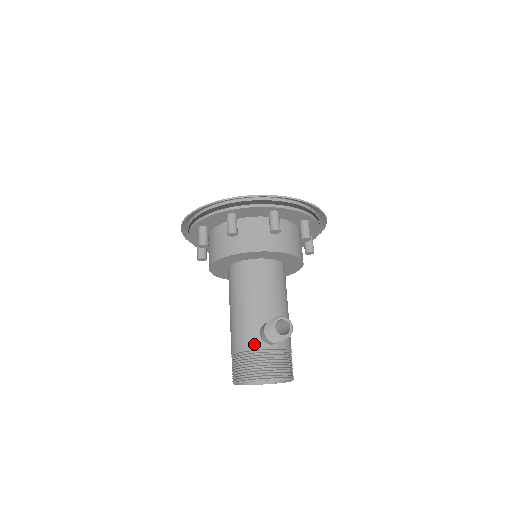
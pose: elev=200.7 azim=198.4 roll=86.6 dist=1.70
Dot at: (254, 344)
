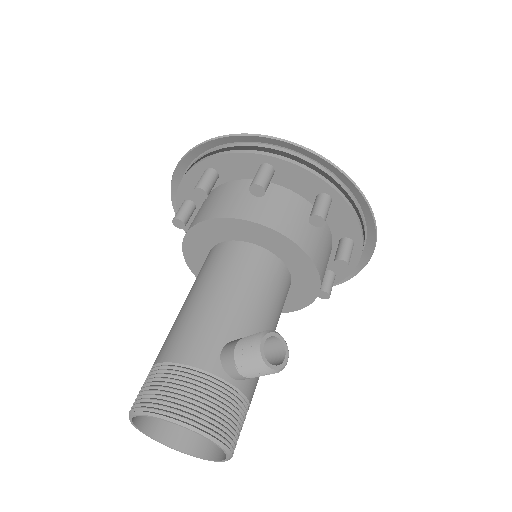
Dot at: (205, 361)
